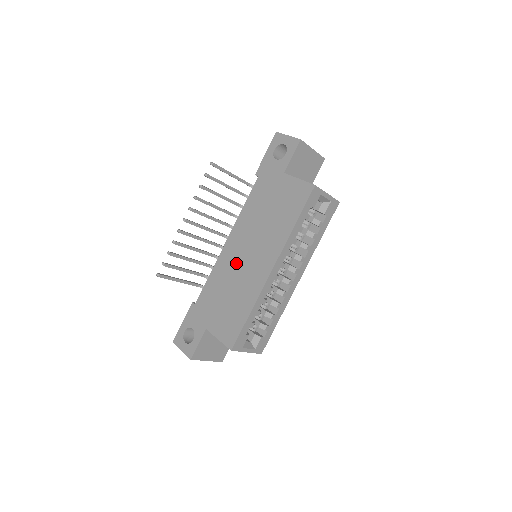
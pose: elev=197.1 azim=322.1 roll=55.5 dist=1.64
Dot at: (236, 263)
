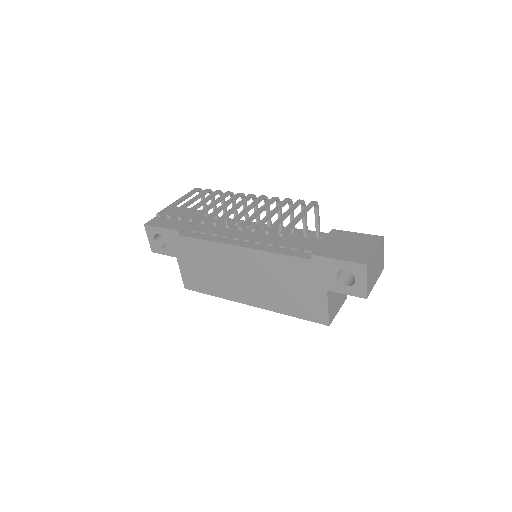
Dot at: (232, 267)
